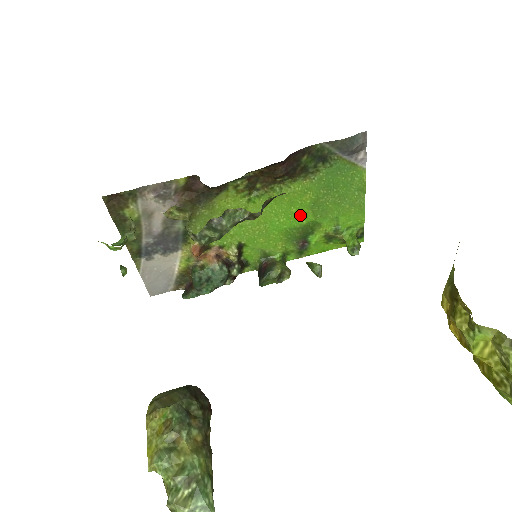
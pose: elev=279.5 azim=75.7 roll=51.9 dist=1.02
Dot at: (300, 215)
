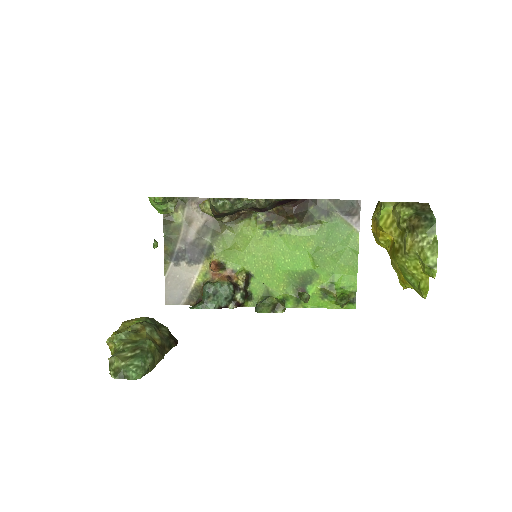
Dot at: (302, 260)
